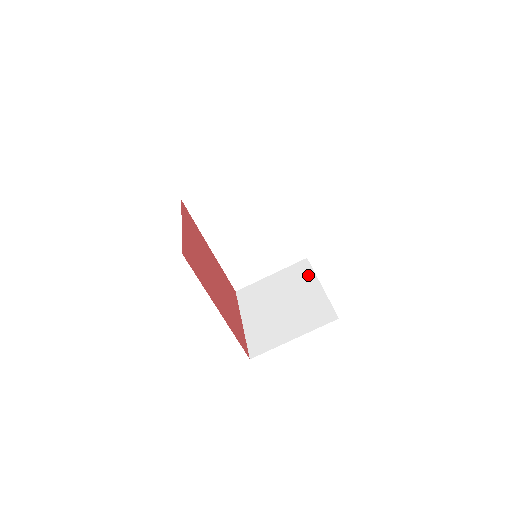
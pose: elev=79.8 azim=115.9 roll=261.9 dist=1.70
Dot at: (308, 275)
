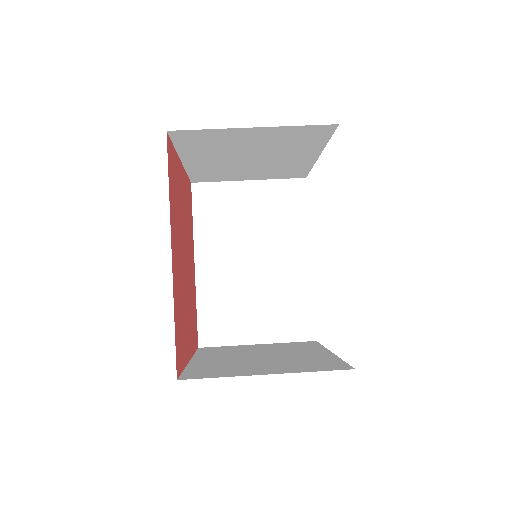
Dot at: (313, 347)
